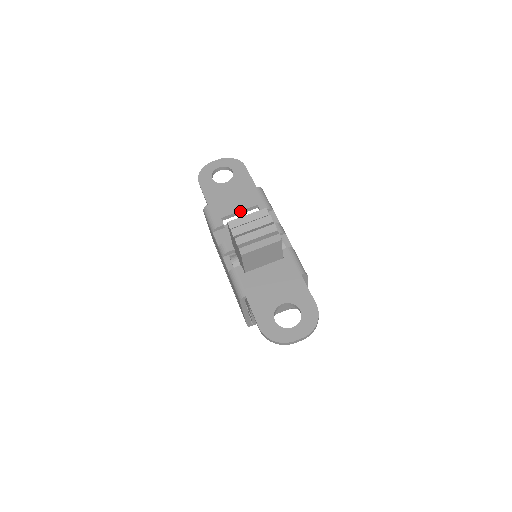
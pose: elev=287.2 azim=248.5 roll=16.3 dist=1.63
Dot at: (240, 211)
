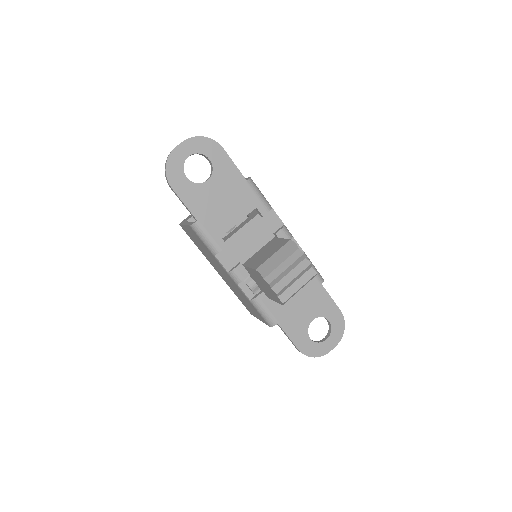
Dot at: (239, 221)
